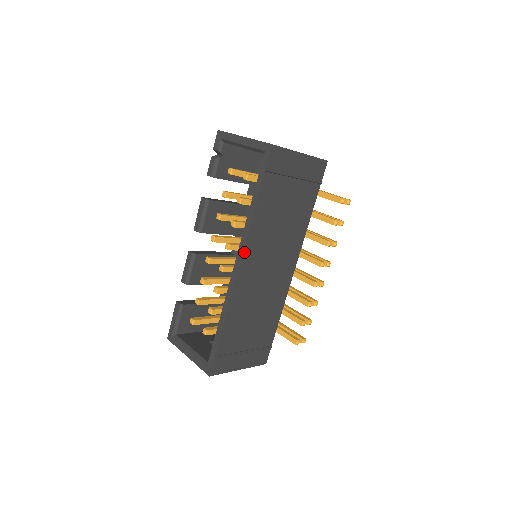
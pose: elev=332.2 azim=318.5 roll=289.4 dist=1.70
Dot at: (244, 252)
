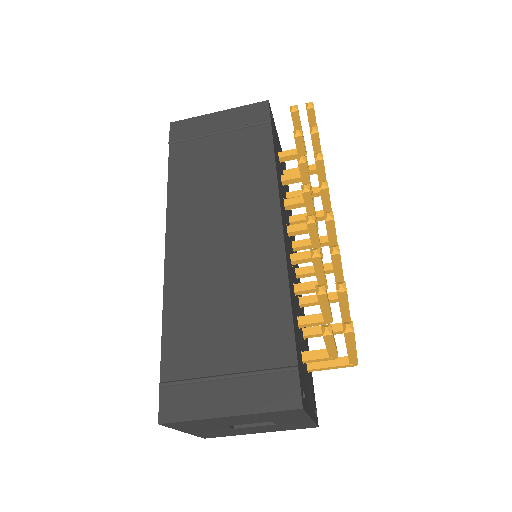
Dot at: (168, 227)
